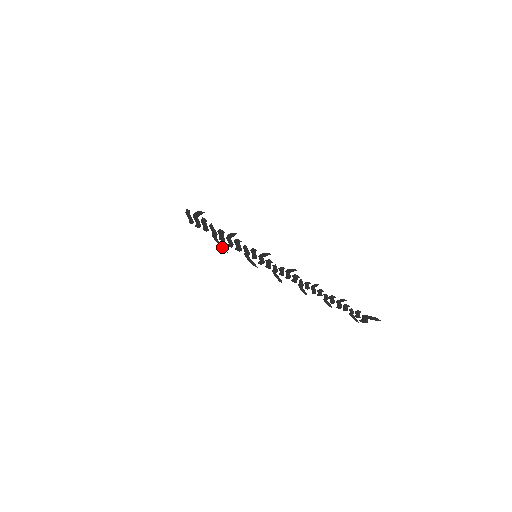
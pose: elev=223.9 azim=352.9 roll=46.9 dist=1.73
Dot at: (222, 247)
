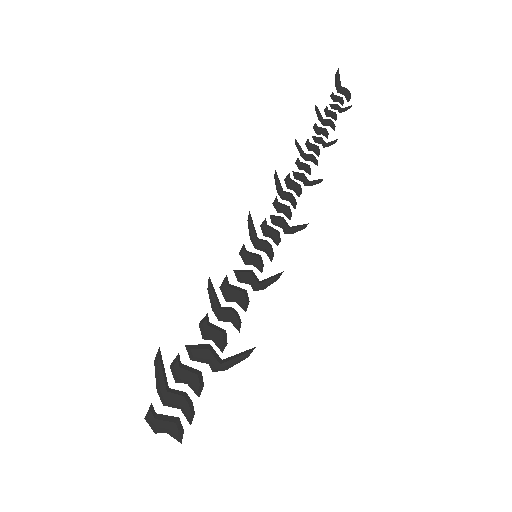
Dot at: (240, 355)
